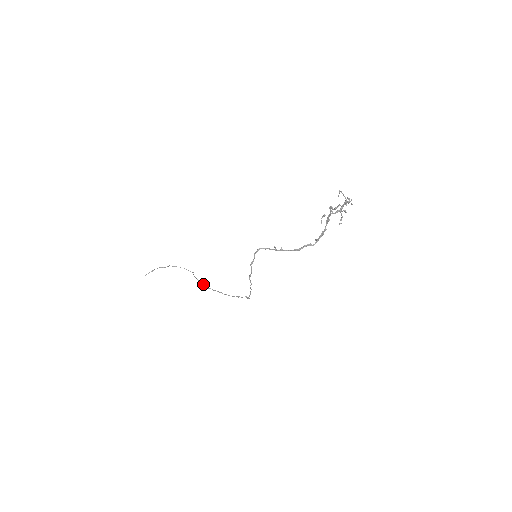
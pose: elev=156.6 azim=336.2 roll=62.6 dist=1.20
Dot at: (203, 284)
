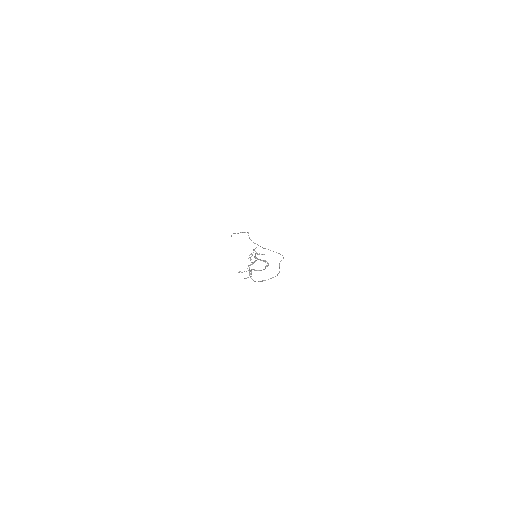
Dot at: occluded
